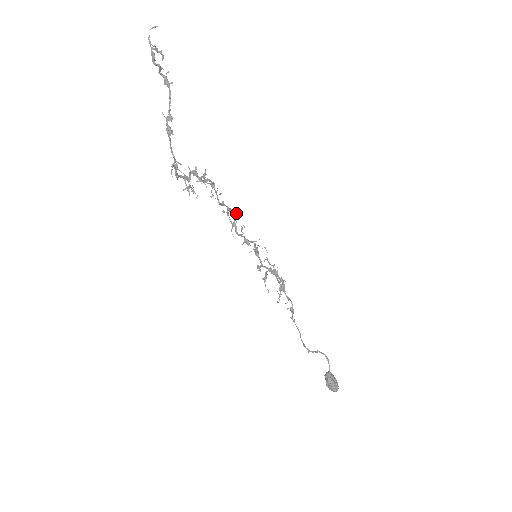
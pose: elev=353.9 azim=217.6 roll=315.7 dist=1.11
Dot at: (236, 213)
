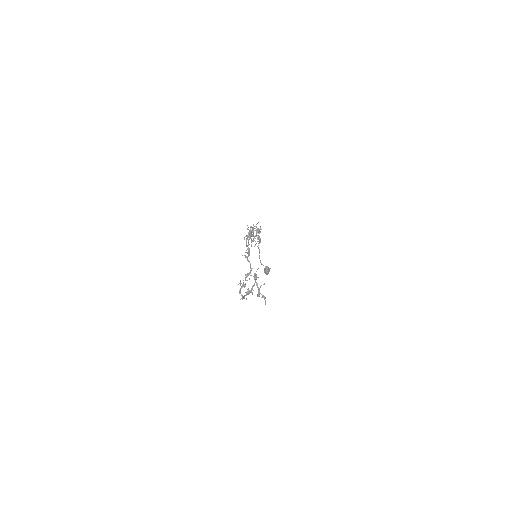
Dot at: occluded
